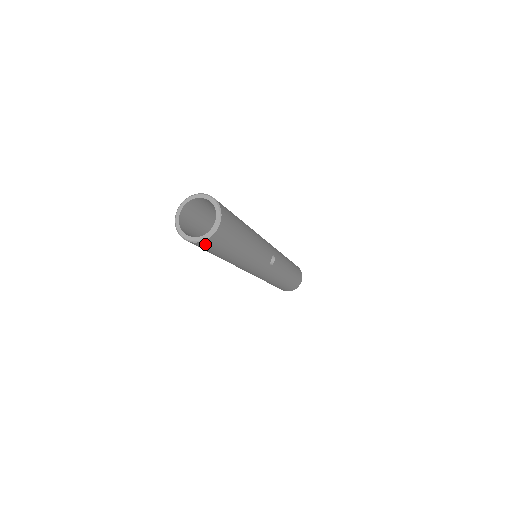
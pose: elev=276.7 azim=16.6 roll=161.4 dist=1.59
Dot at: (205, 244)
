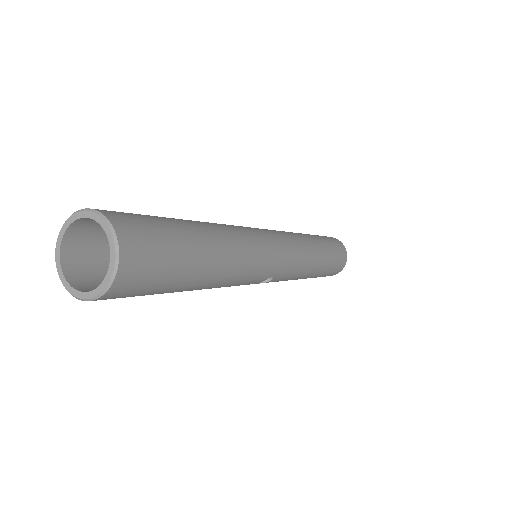
Dot at: occluded
